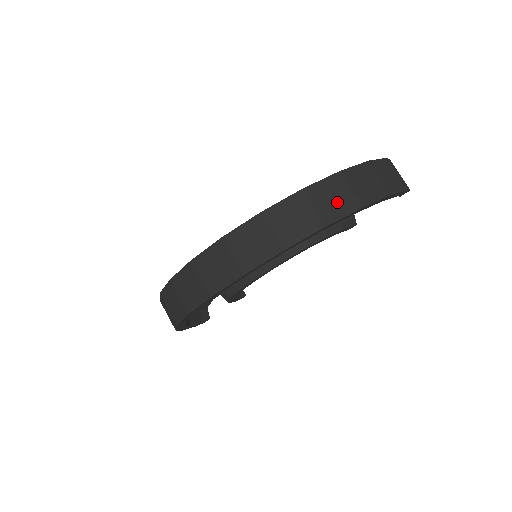
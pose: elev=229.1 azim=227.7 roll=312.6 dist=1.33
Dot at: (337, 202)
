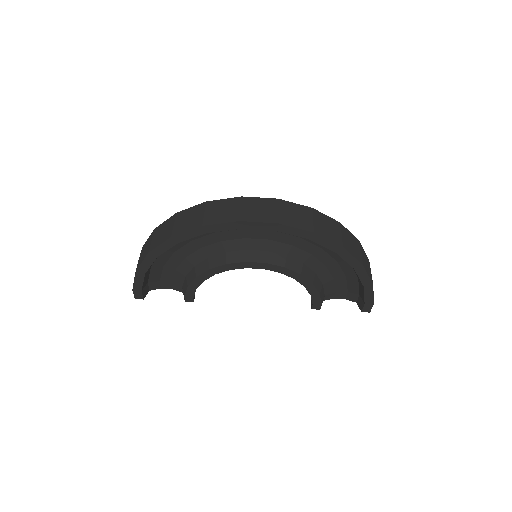
Dot at: (353, 247)
